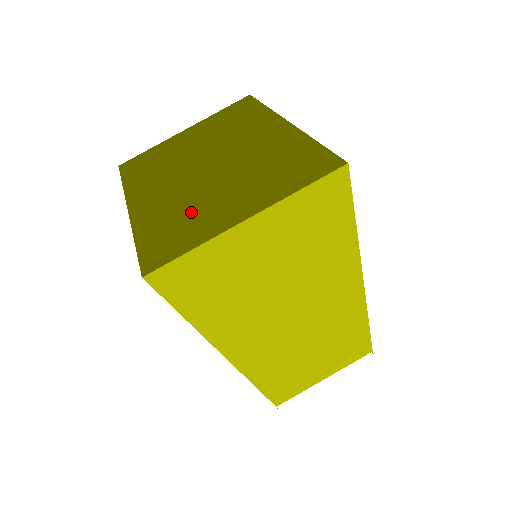
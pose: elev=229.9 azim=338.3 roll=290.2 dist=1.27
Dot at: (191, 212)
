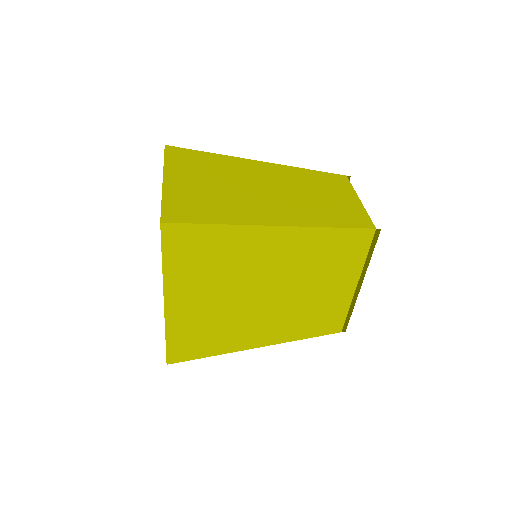
Dot at: (238, 170)
